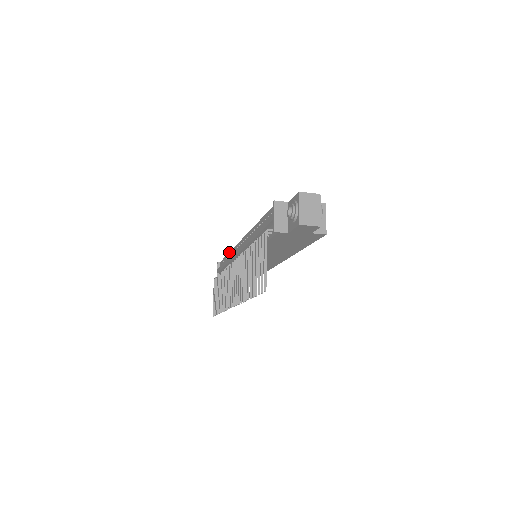
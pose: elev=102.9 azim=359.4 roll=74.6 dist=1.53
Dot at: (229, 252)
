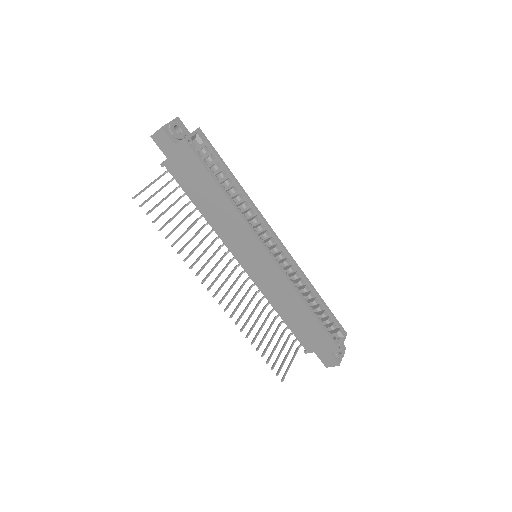
Dot at: occluded
